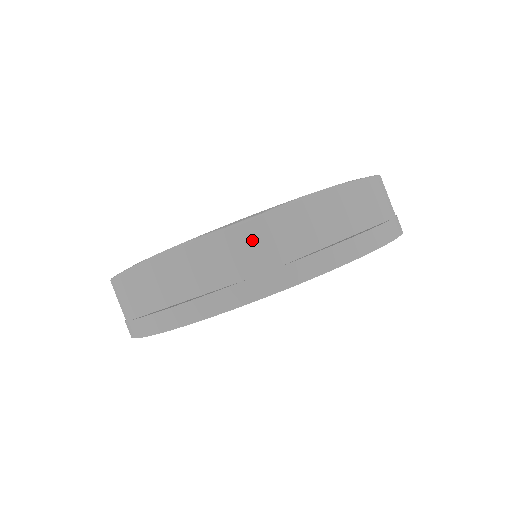
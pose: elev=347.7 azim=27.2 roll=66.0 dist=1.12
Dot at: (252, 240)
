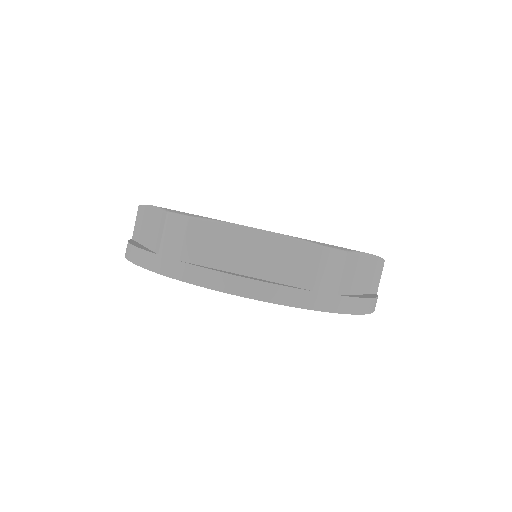
Dot at: (174, 230)
